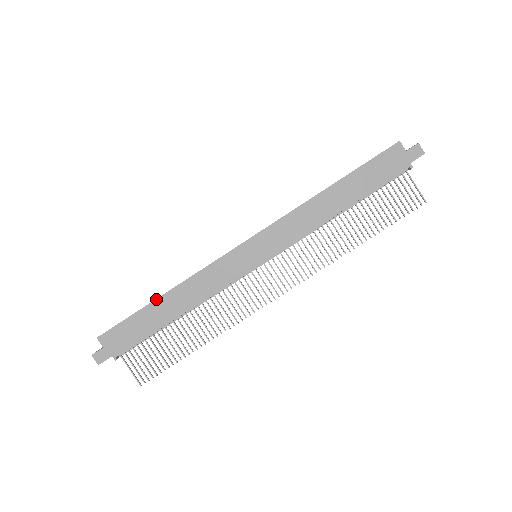
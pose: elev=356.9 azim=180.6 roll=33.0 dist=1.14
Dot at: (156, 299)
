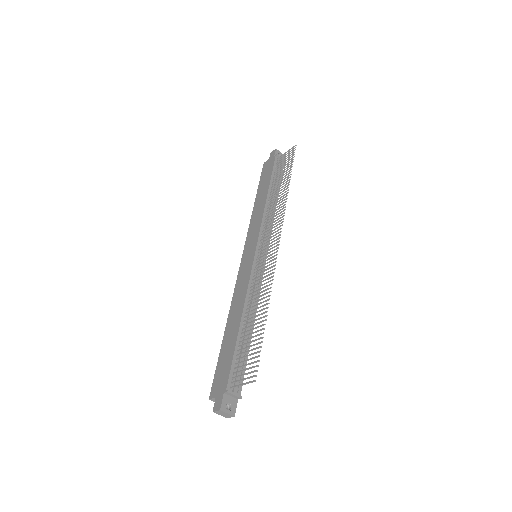
Dot at: (224, 335)
